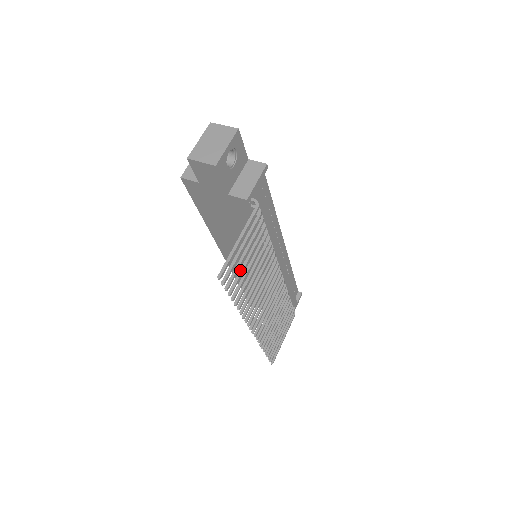
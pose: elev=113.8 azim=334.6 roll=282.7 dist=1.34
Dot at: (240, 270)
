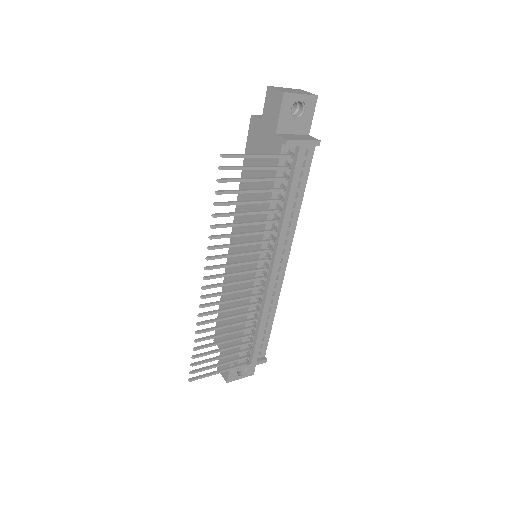
Dot at: occluded
